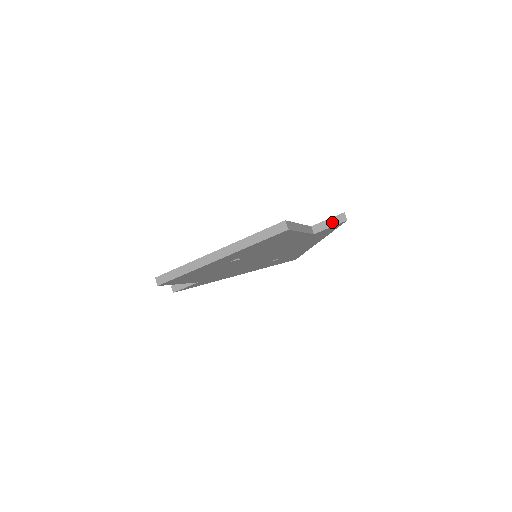
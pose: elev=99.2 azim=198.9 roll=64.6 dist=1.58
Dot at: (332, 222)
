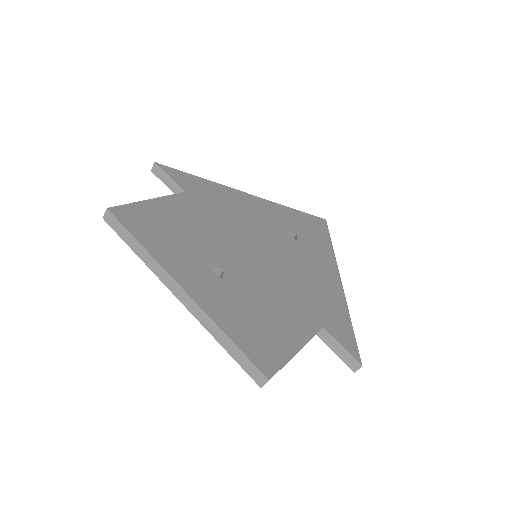
Dot at: (342, 354)
